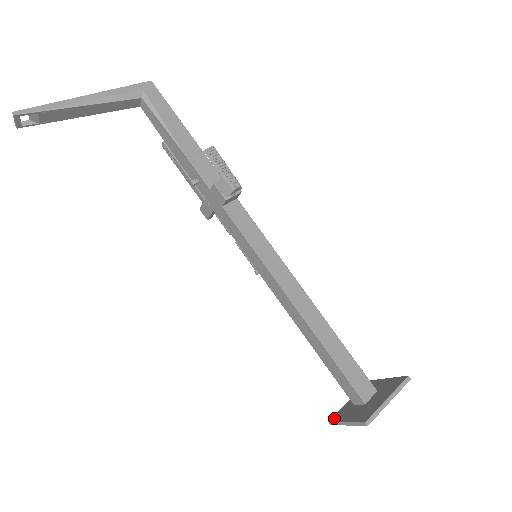
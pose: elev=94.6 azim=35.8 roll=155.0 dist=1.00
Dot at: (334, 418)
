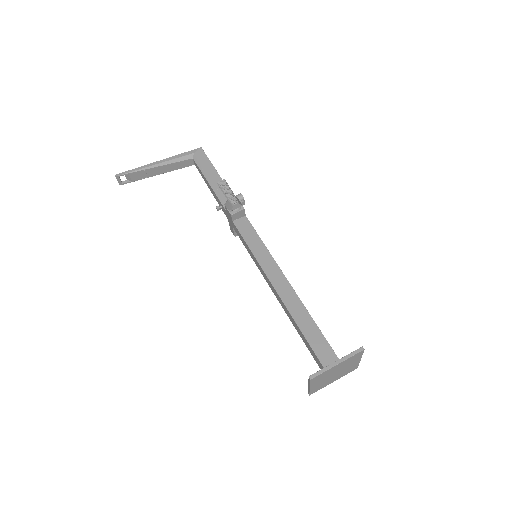
Dot at: occluded
